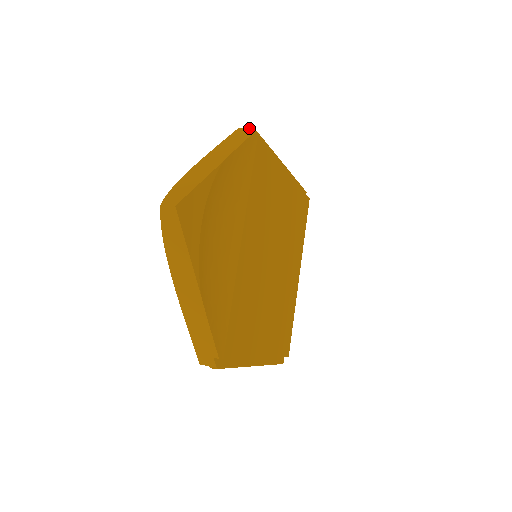
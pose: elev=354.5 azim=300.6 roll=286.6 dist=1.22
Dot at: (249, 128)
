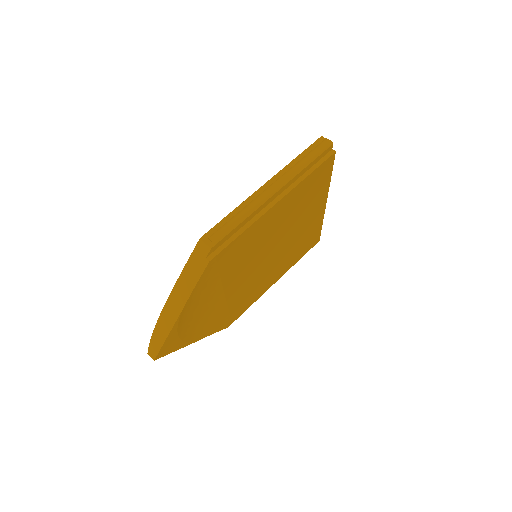
Dot at: (207, 247)
